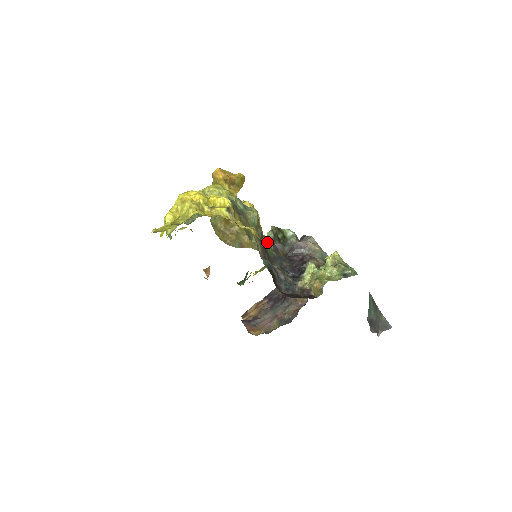
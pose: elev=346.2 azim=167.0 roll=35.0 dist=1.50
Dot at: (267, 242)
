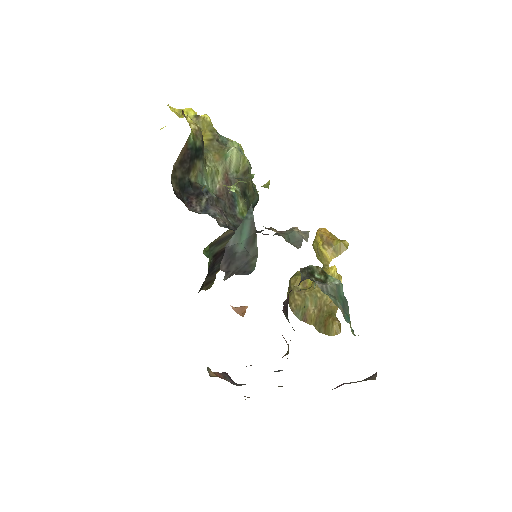
Dot at: (333, 324)
